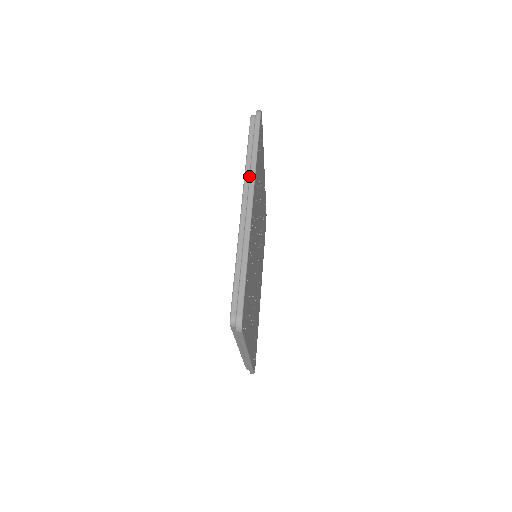
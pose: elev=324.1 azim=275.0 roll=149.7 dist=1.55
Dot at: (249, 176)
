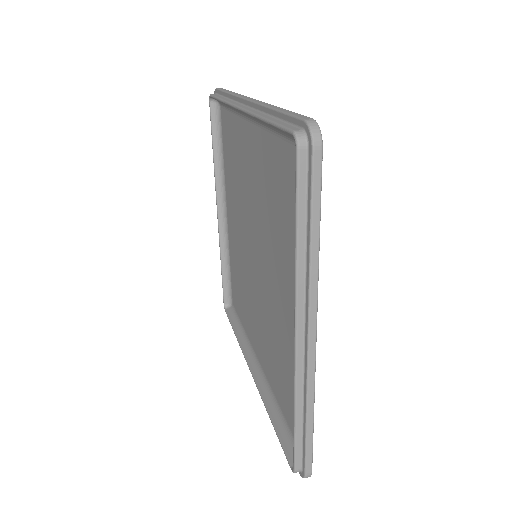
Dot at: (305, 285)
